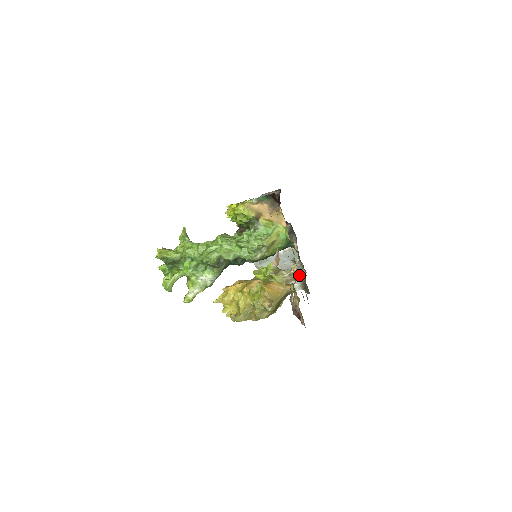
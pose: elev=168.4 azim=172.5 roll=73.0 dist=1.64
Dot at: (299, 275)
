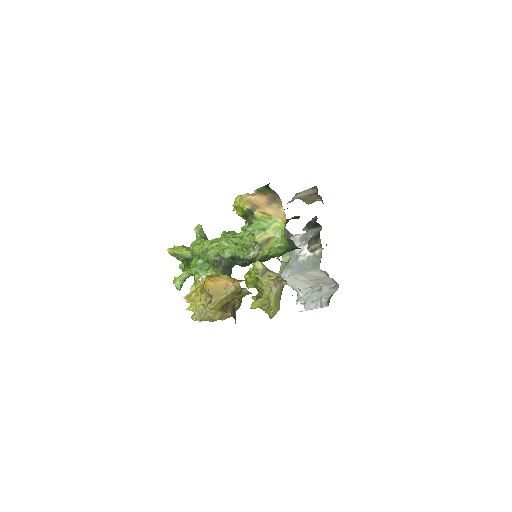
Dot at: (331, 289)
